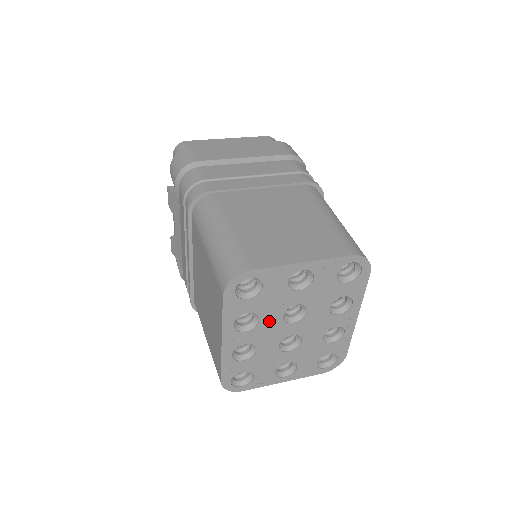
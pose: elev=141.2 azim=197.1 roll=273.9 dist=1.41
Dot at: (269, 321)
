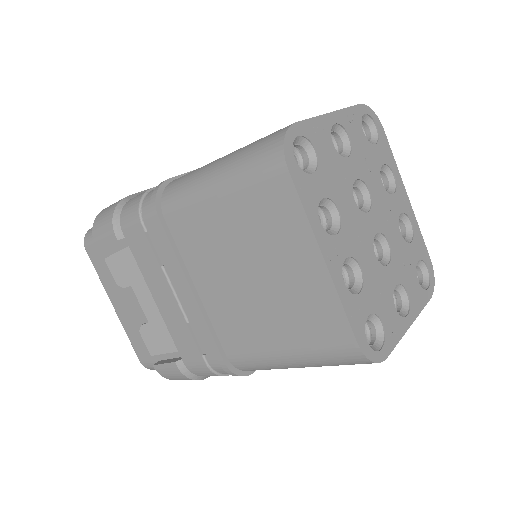
Dot at: (347, 211)
